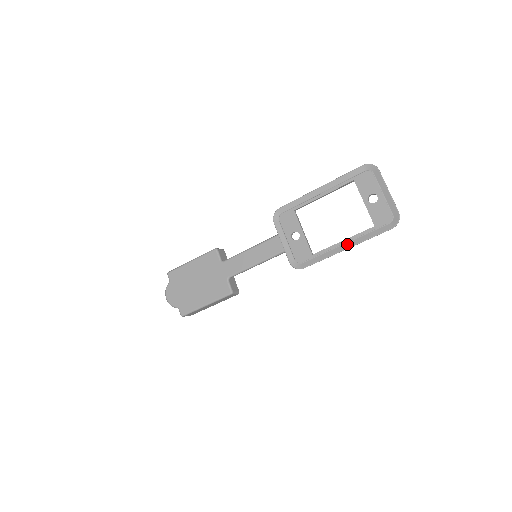
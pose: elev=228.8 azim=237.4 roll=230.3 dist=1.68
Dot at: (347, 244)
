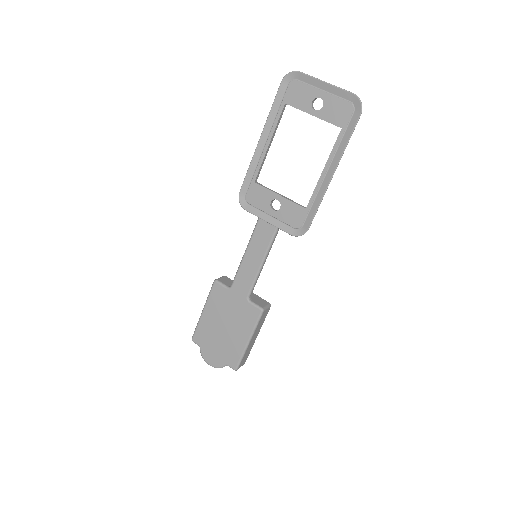
Dot at: (330, 169)
